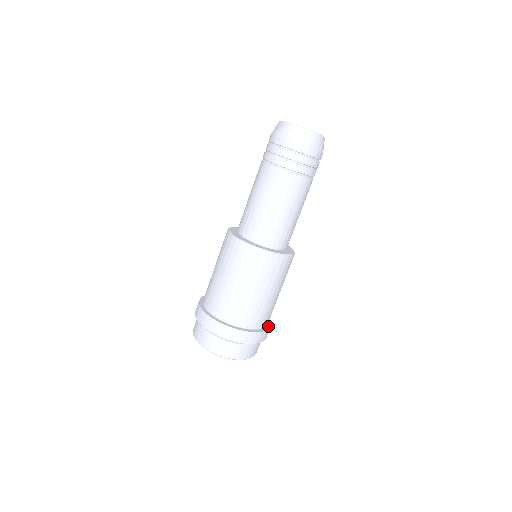
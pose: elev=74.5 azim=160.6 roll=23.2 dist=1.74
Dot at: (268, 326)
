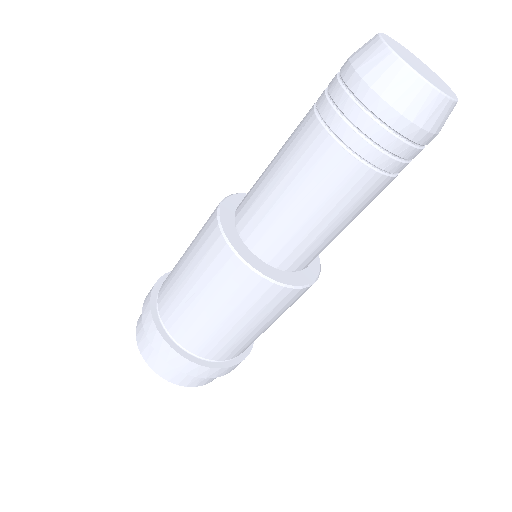
Dot at: occluded
